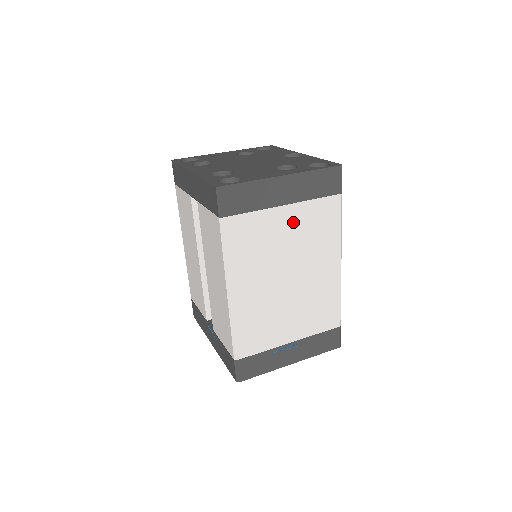
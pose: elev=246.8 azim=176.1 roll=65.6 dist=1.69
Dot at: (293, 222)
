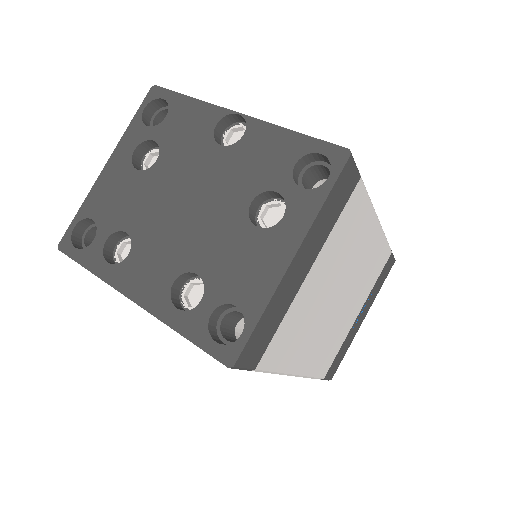
Dot at: (323, 268)
